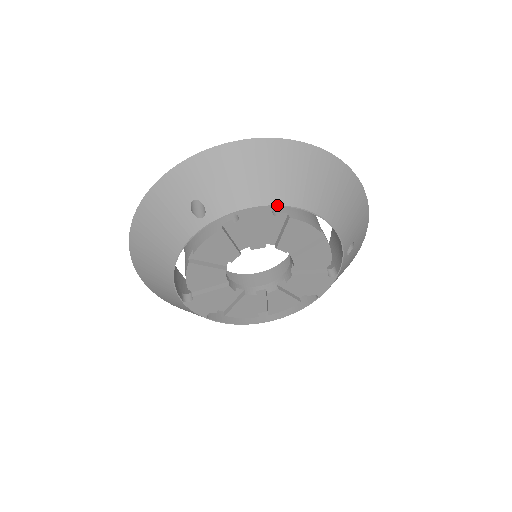
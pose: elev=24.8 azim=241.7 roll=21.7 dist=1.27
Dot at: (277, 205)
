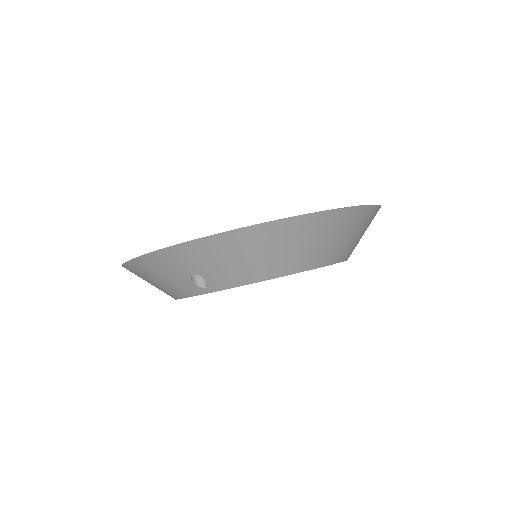
Dot at: occluded
